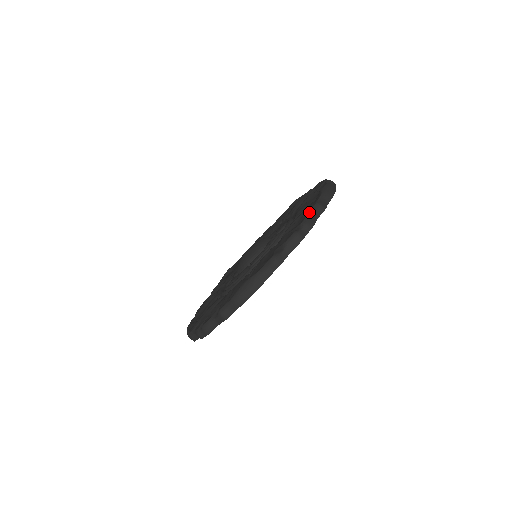
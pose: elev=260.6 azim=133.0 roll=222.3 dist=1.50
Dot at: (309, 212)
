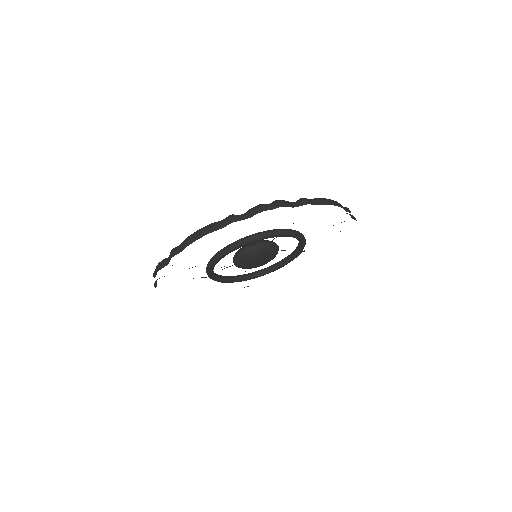
Dot at: occluded
